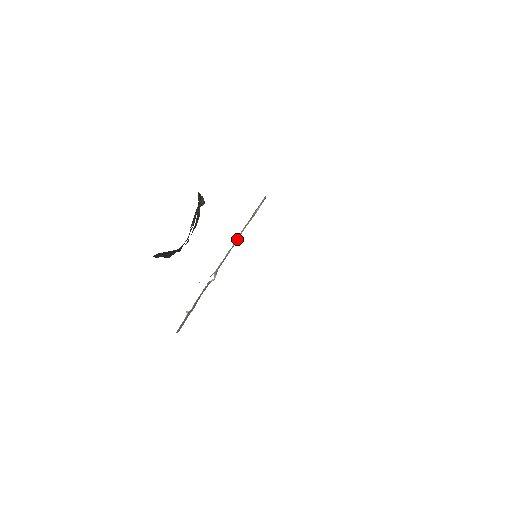
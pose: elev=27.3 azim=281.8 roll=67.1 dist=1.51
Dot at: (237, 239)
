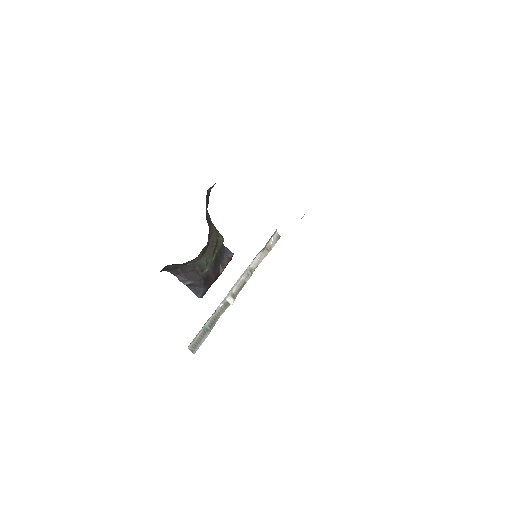
Dot at: (254, 267)
